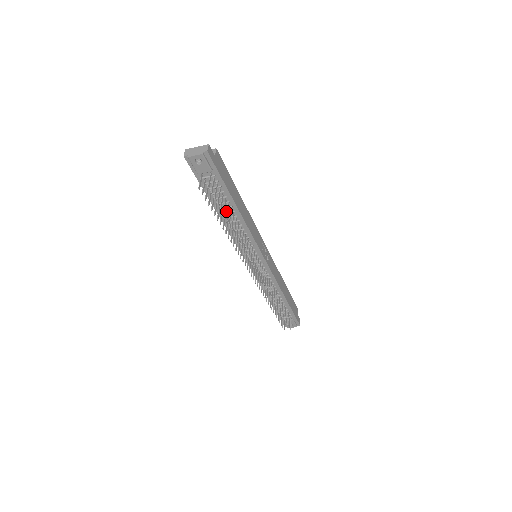
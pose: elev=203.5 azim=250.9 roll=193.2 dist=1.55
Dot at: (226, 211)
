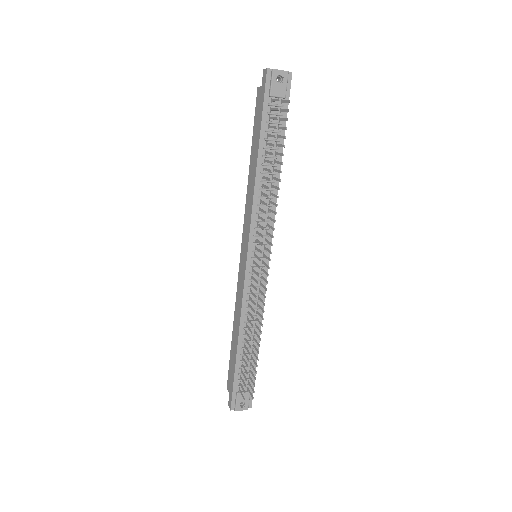
Dot at: (267, 163)
